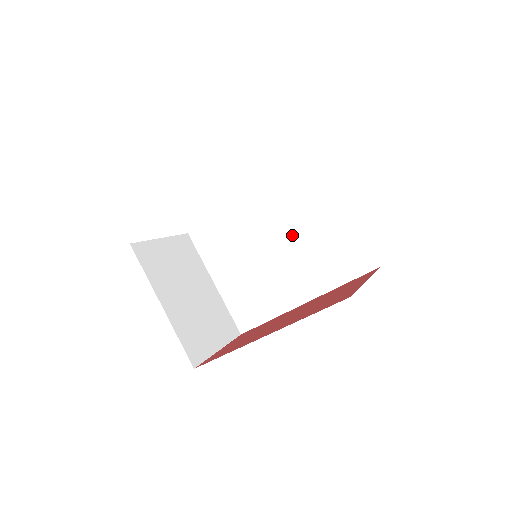
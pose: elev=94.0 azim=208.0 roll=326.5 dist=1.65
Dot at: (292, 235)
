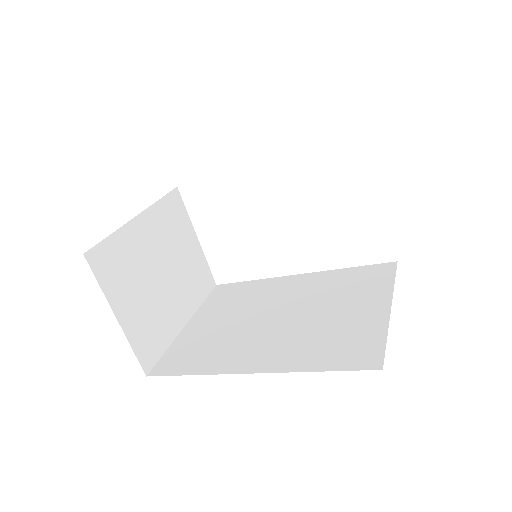
Dot at: (307, 311)
